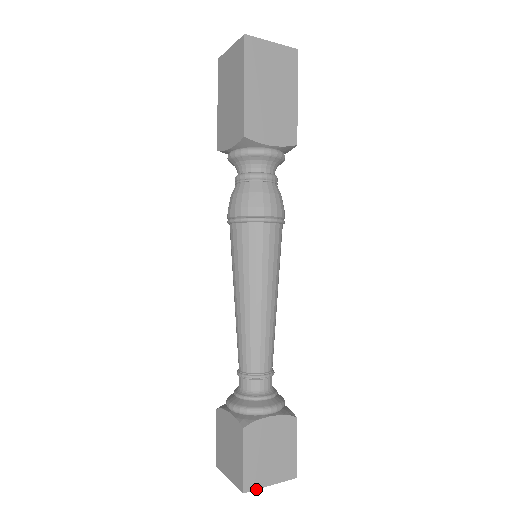
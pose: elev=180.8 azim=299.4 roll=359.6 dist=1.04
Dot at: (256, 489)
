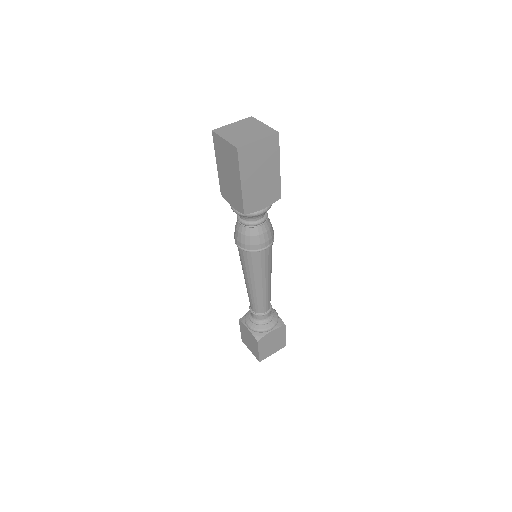
Dot at: occluded
